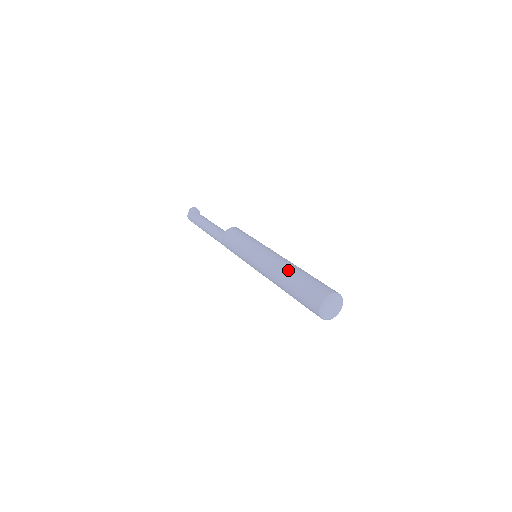
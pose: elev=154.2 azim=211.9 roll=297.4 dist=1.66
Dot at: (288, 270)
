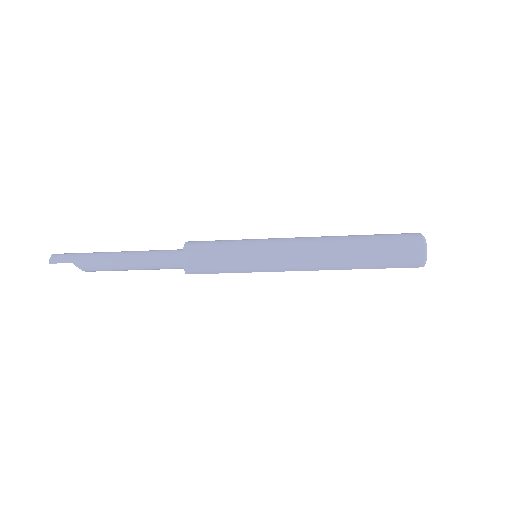
Dot at: occluded
